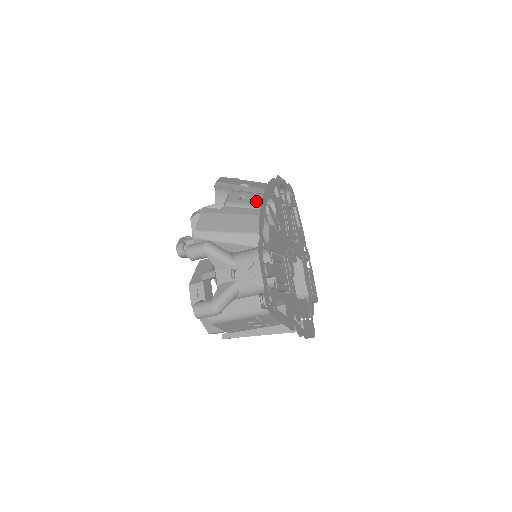
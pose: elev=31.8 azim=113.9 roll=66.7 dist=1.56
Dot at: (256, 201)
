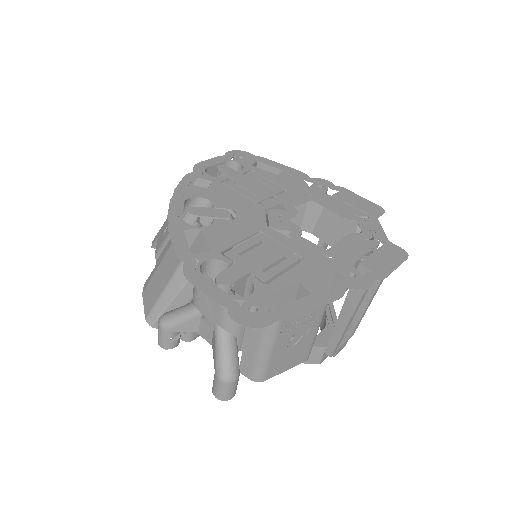
Dot at: occluded
